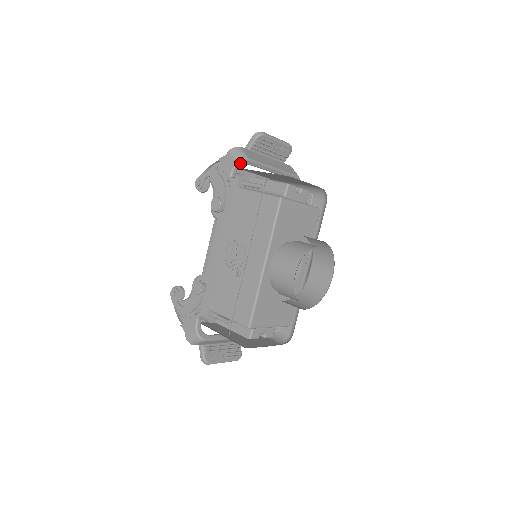
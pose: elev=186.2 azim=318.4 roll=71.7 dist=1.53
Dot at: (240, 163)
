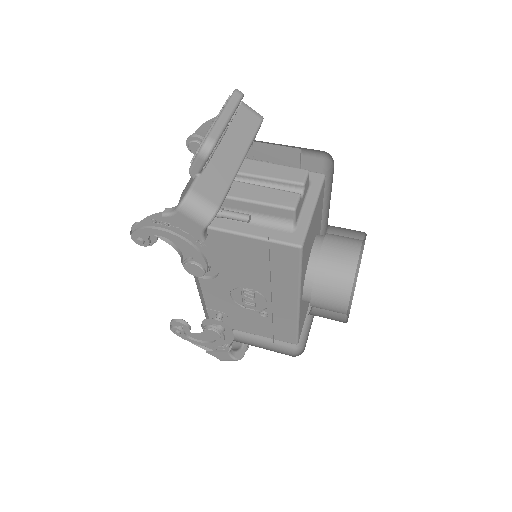
Dot at: (210, 222)
